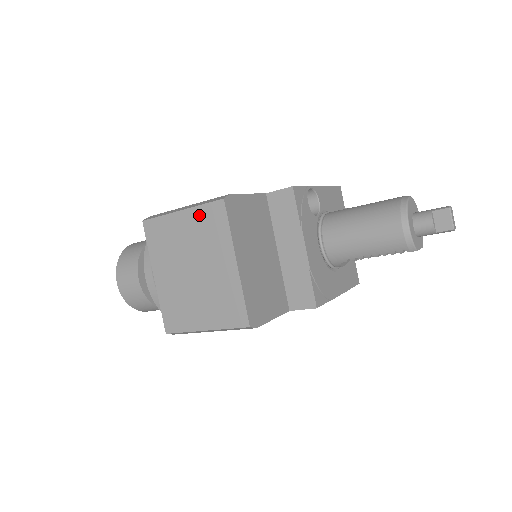
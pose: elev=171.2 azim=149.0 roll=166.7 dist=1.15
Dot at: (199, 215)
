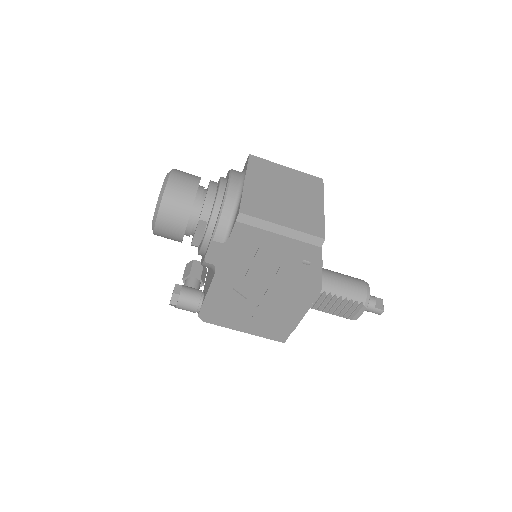
Dot at: (302, 175)
